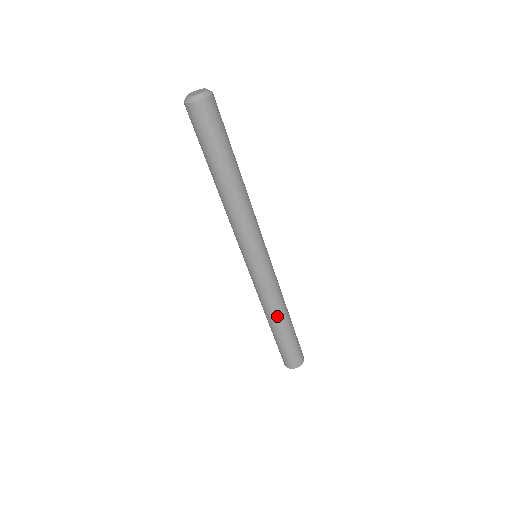
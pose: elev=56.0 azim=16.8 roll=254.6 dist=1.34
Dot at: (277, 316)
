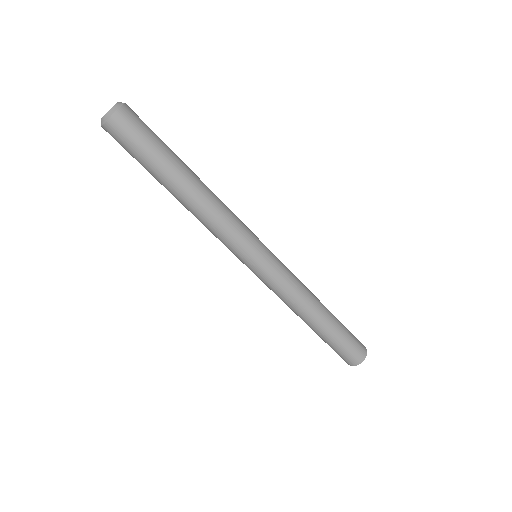
Dot at: (304, 316)
